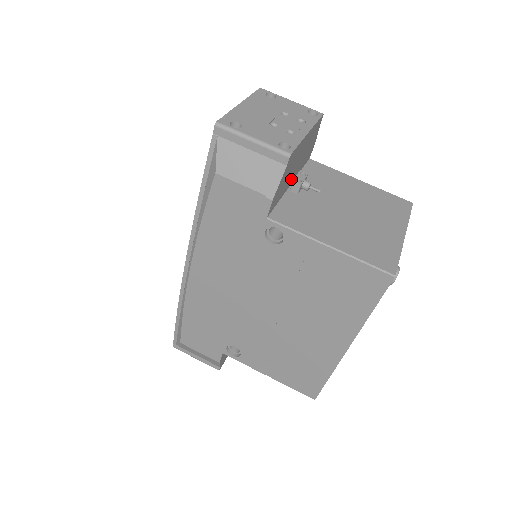
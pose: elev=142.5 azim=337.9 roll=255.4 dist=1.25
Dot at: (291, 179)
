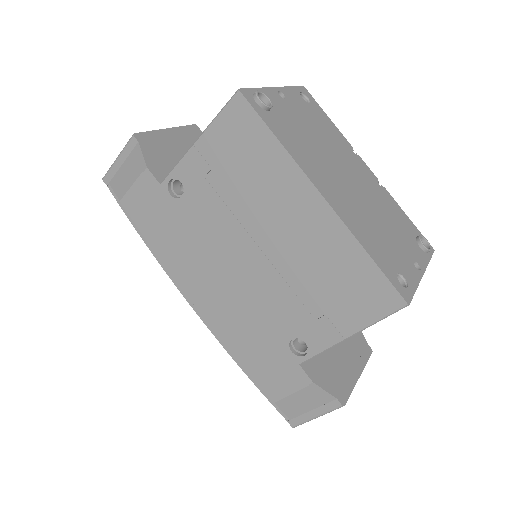
Dot at: occluded
